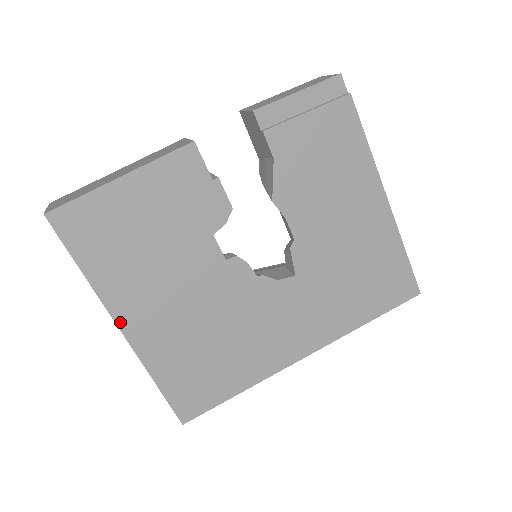
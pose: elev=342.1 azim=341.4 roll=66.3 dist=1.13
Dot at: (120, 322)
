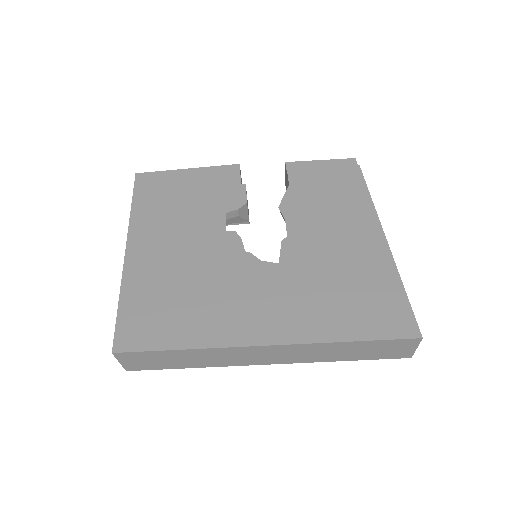
Dot at: (130, 243)
